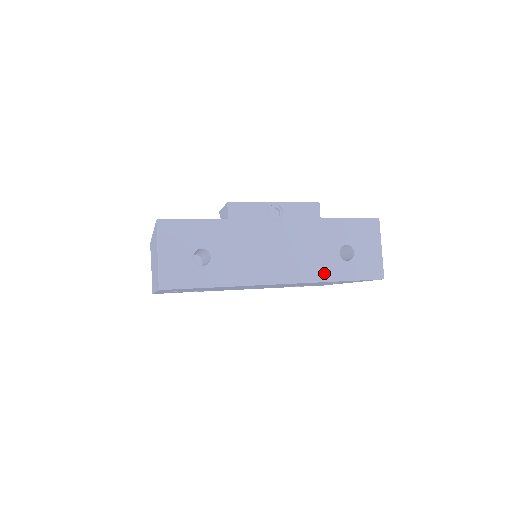
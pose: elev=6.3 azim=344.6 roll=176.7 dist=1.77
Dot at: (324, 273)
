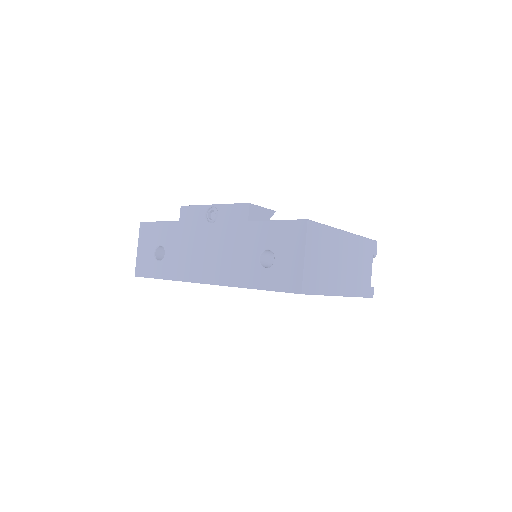
Dot at: (242, 278)
